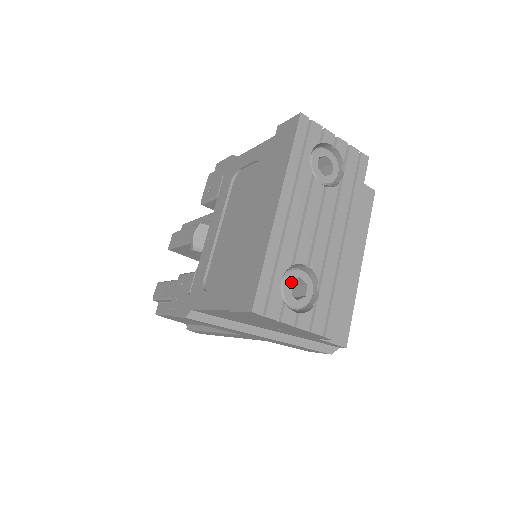
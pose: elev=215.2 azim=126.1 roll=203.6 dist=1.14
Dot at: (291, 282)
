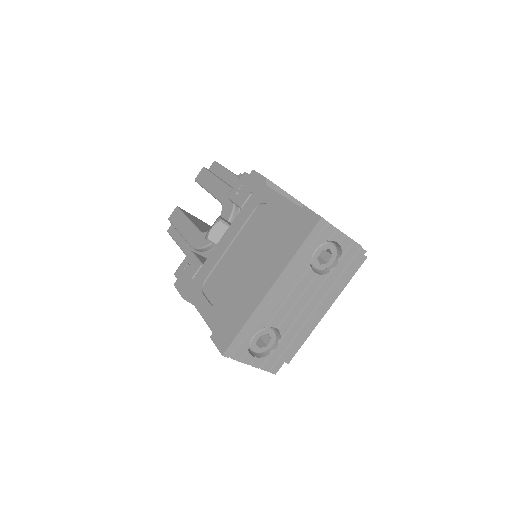
Dot at: occluded
